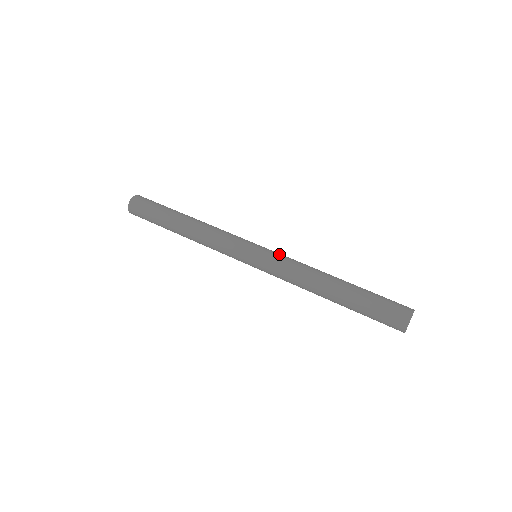
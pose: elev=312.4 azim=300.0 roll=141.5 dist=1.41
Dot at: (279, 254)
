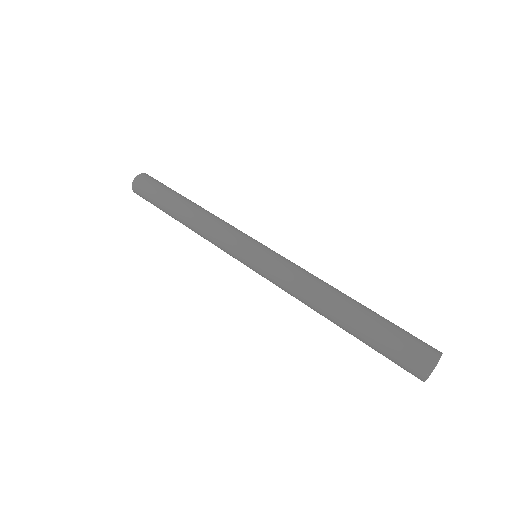
Dot at: occluded
